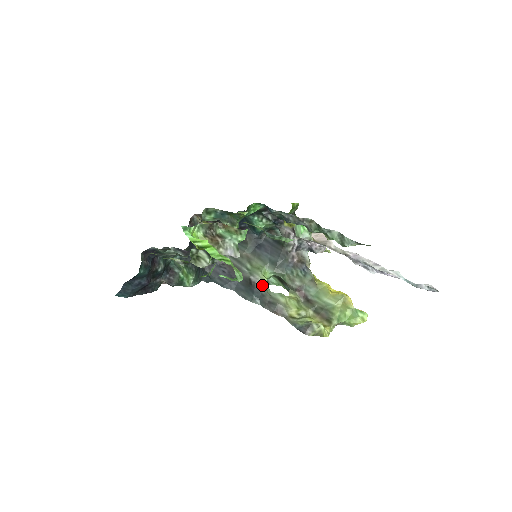
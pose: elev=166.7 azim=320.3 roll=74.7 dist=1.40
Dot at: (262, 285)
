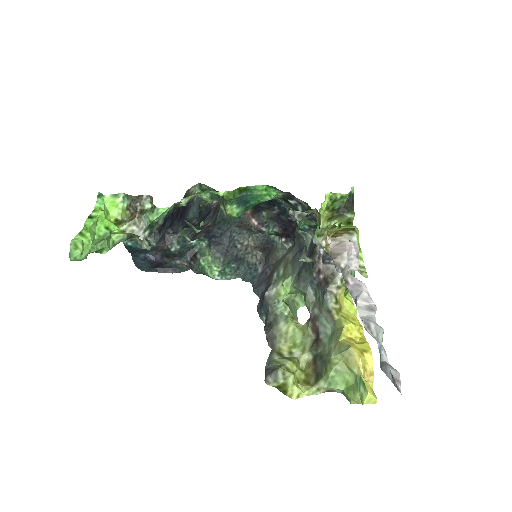
Dot at: (271, 298)
